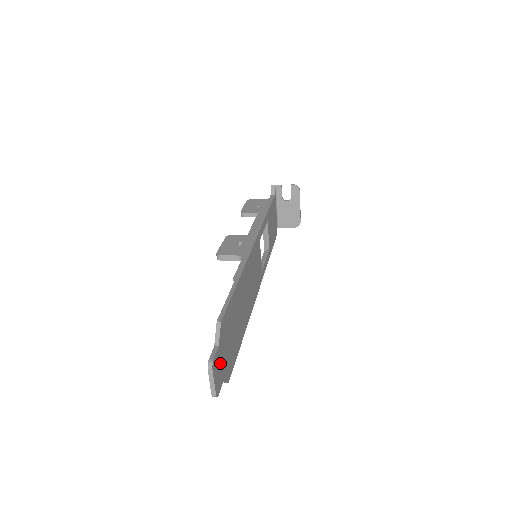
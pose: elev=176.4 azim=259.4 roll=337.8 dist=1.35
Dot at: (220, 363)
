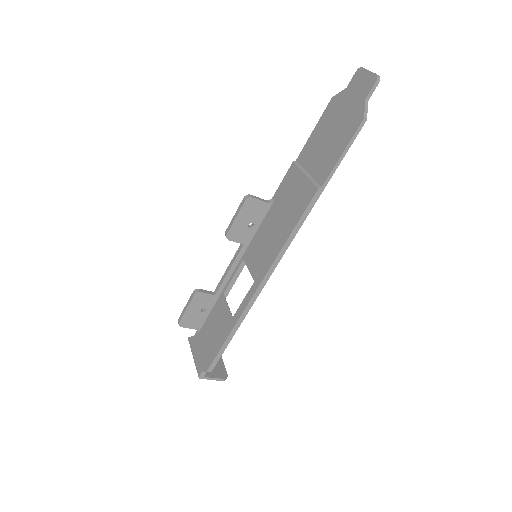
Dot at: (358, 93)
